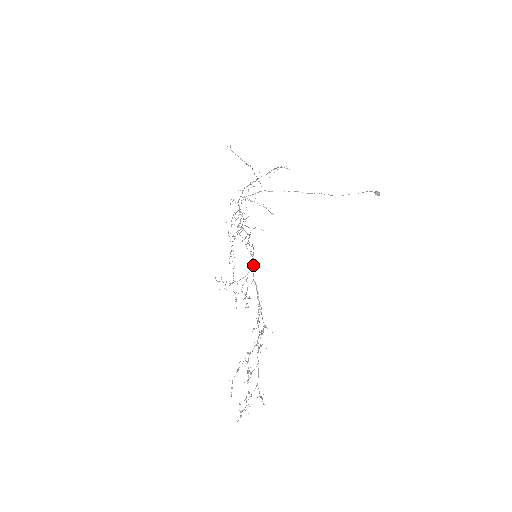
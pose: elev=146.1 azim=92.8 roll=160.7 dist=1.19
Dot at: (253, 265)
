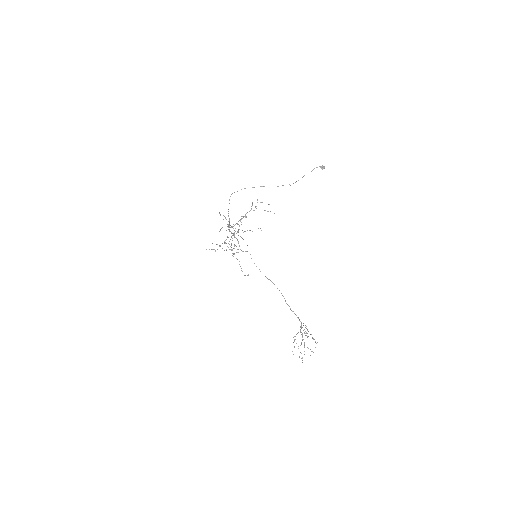
Dot at: (284, 298)
